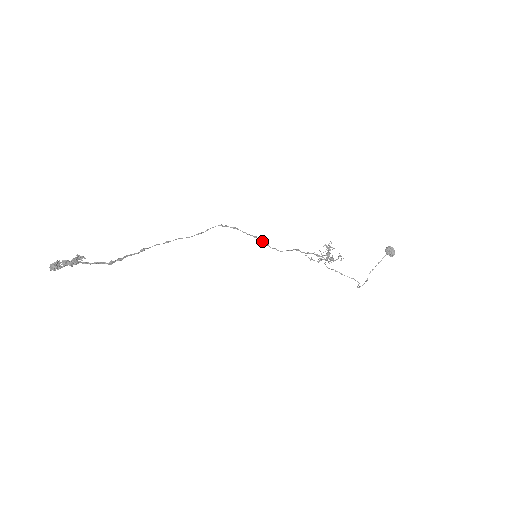
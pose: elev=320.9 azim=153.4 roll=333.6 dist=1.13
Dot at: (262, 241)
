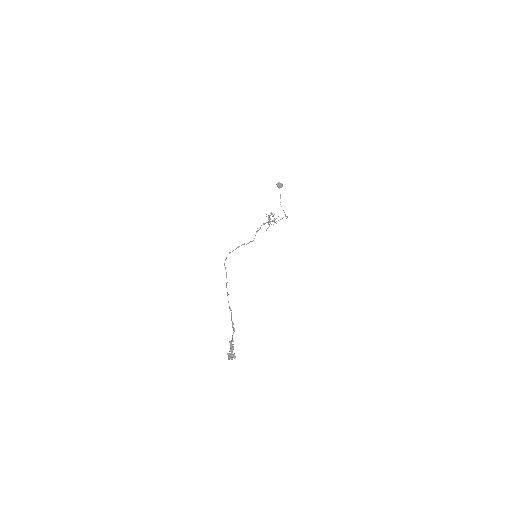
Dot at: occluded
